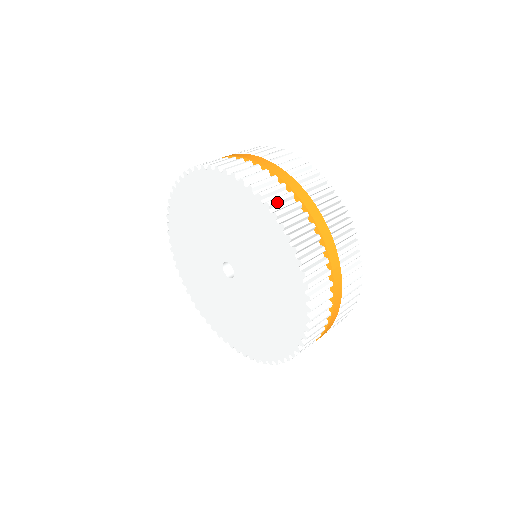
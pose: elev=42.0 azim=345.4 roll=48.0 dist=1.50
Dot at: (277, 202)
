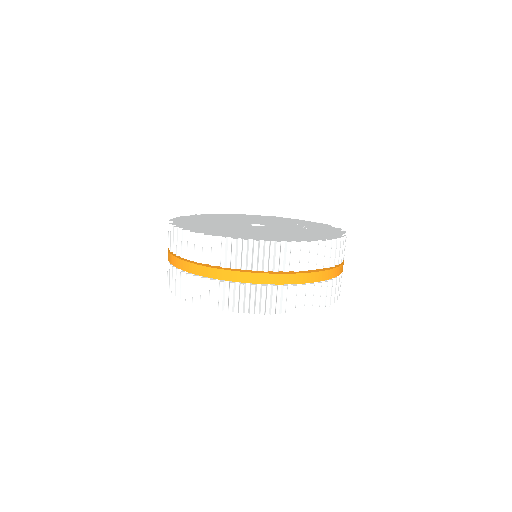
Dot at: (295, 305)
